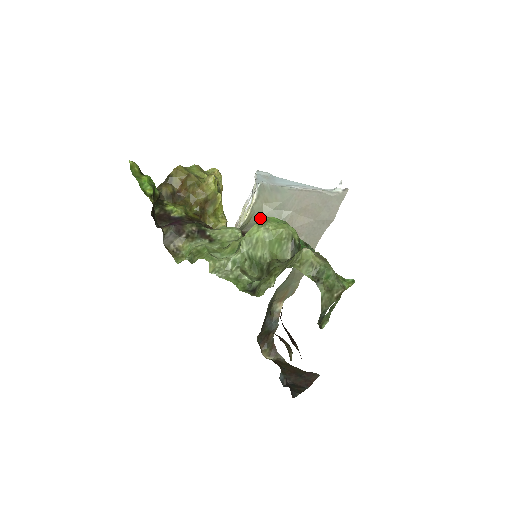
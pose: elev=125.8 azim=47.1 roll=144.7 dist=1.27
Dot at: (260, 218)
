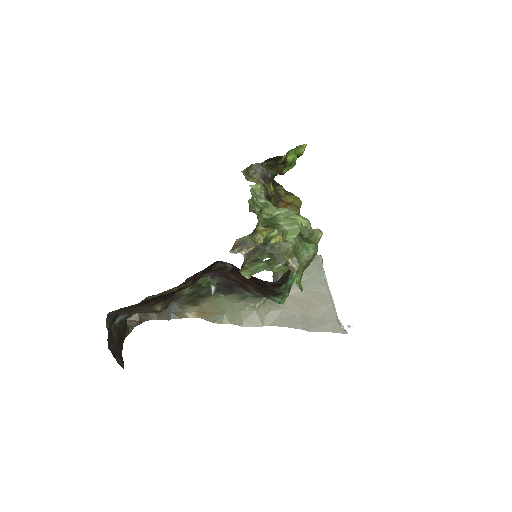
Dot at: occluded
